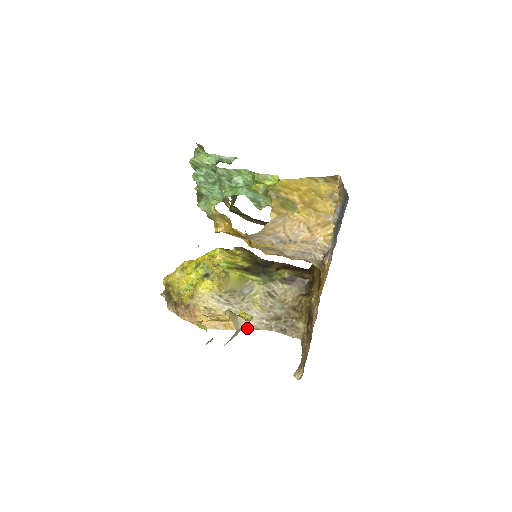
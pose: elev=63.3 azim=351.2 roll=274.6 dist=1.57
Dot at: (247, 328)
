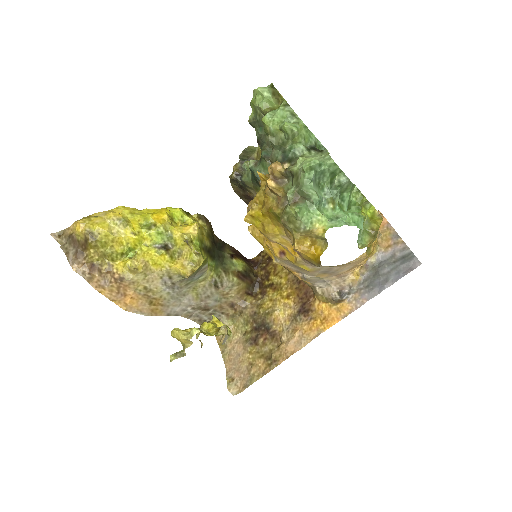
Dot at: (169, 314)
